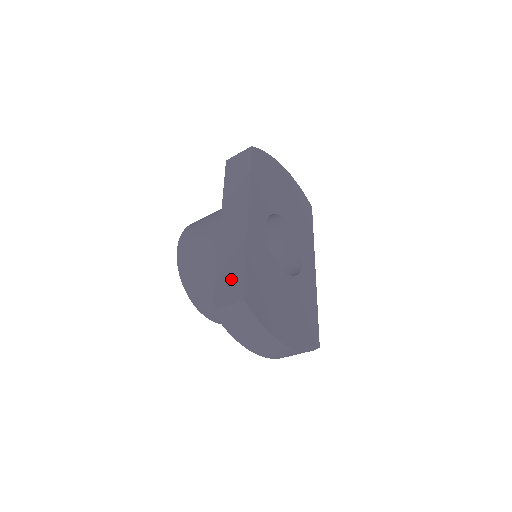
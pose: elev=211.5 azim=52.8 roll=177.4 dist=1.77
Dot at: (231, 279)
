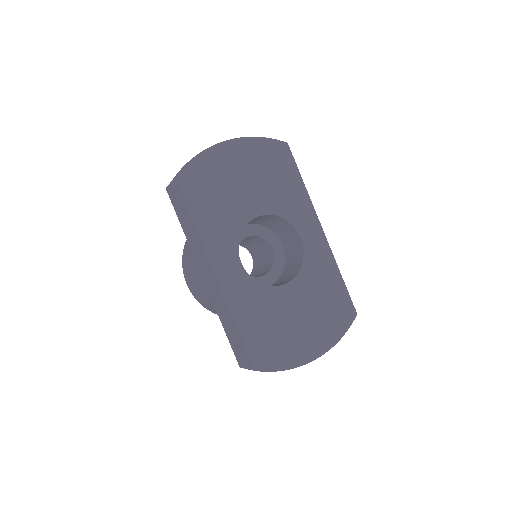
Dot at: (237, 344)
